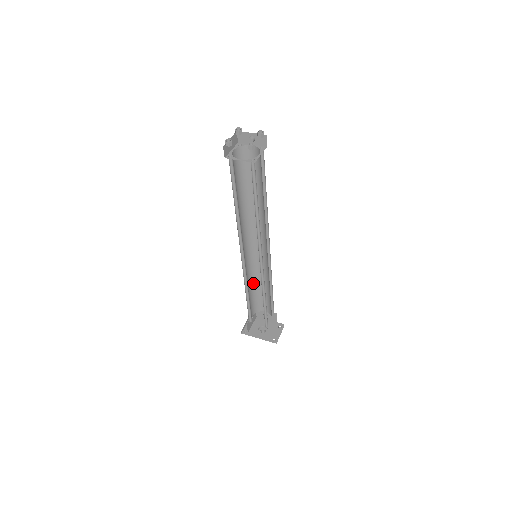
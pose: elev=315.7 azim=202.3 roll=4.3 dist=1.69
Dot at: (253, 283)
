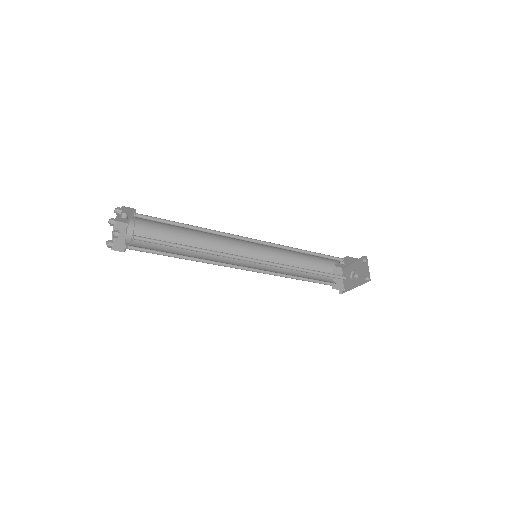
Dot at: (293, 262)
